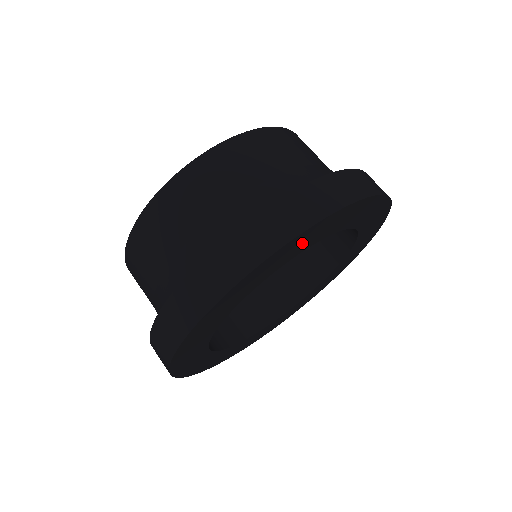
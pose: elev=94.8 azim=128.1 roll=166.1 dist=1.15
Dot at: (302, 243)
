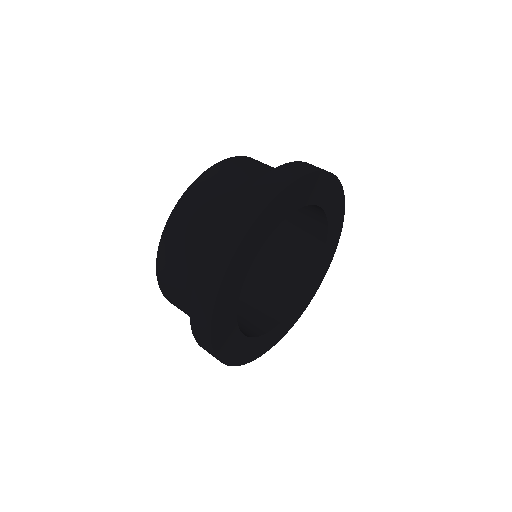
Dot at: (237, 274)
